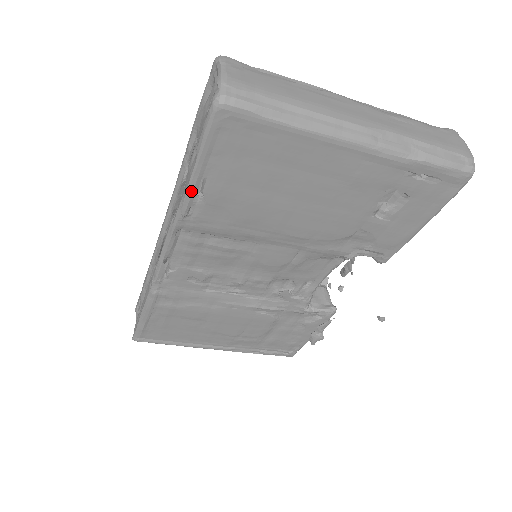
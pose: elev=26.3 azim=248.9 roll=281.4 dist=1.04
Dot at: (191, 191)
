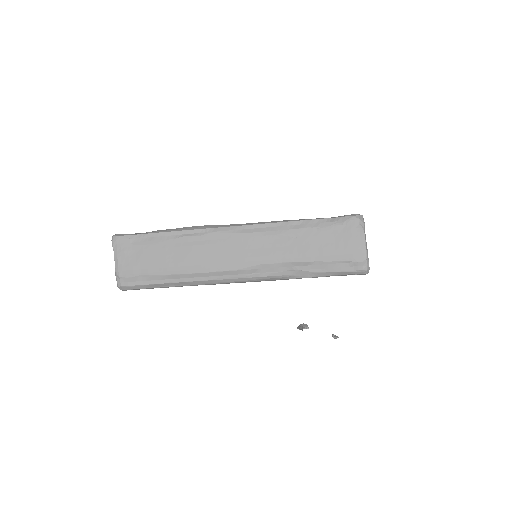
Dot at: occluded
